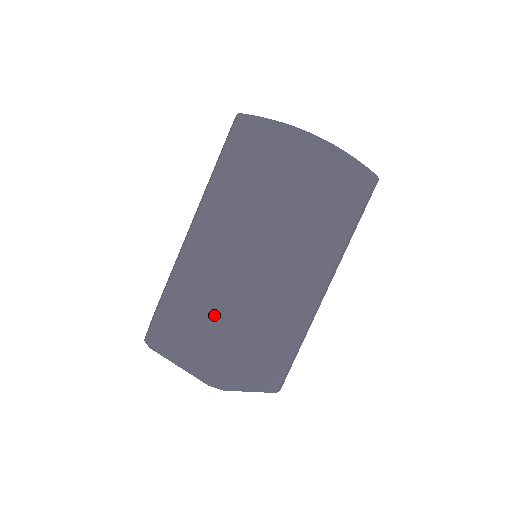
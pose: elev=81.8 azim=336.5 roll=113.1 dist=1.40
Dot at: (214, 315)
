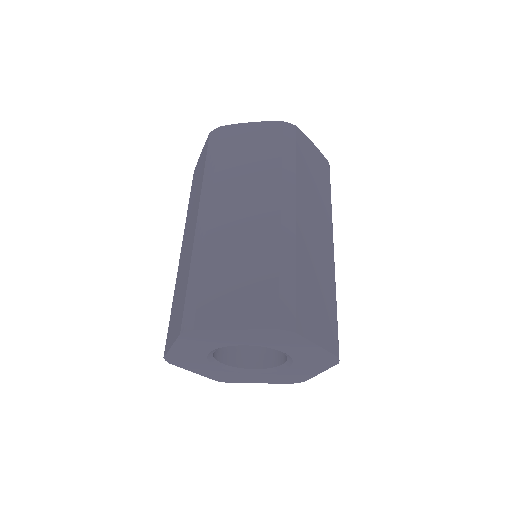
Dot at: (255, 264)
